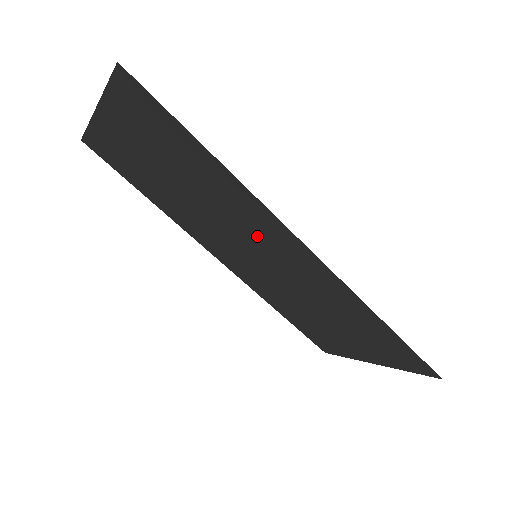
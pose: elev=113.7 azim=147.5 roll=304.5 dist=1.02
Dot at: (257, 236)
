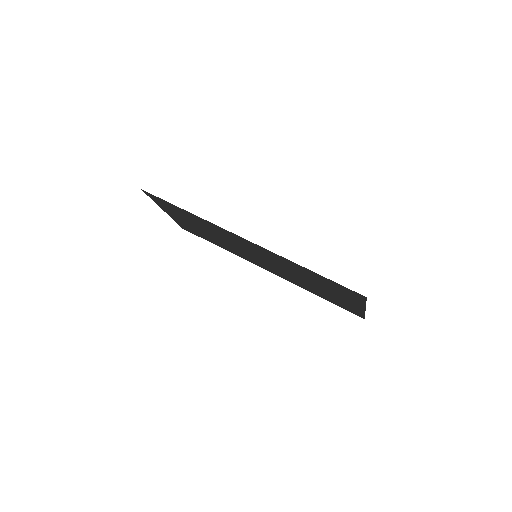
Dot at: (238, 242)
